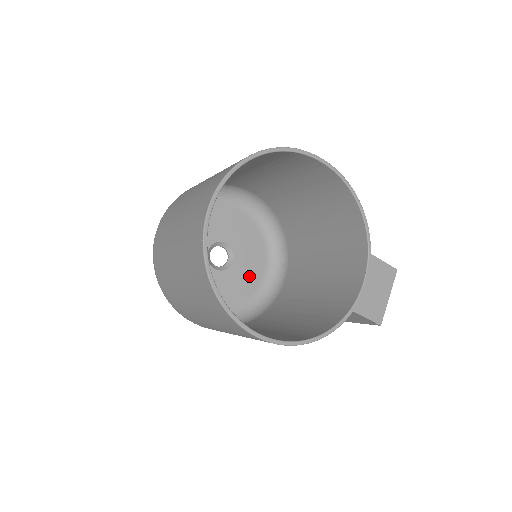
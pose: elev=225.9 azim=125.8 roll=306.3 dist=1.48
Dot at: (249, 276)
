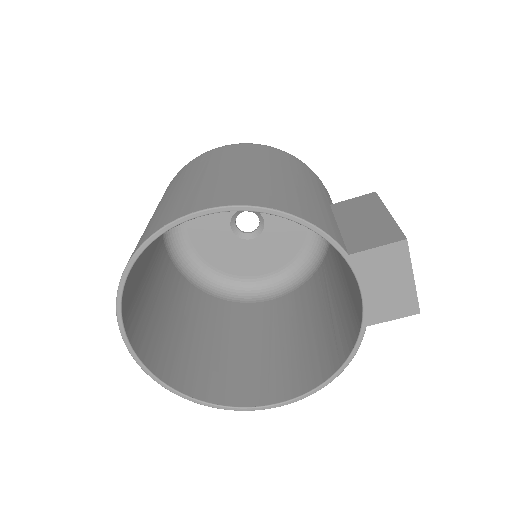
Dot at: occluded
